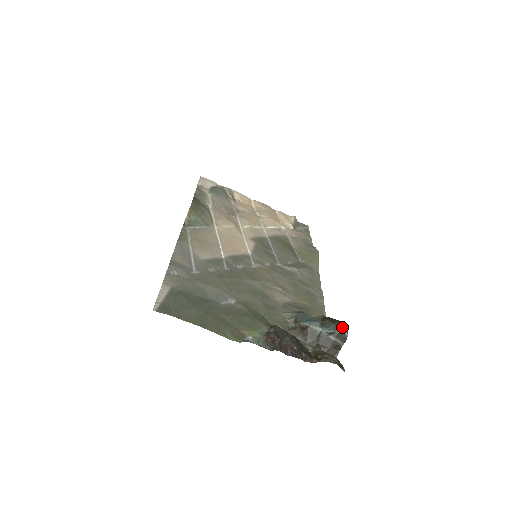
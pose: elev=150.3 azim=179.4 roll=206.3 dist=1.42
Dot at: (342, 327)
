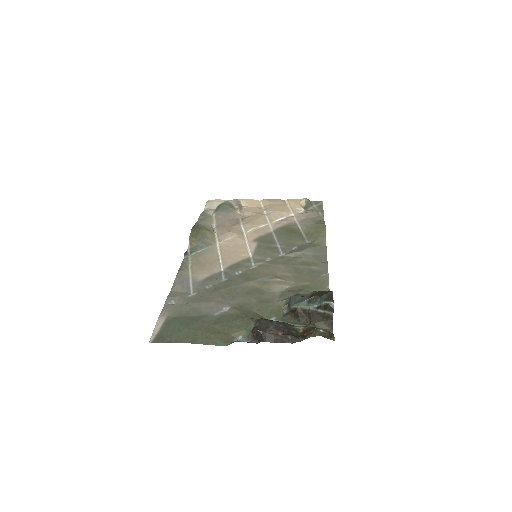
Dot at: (328, 298)
